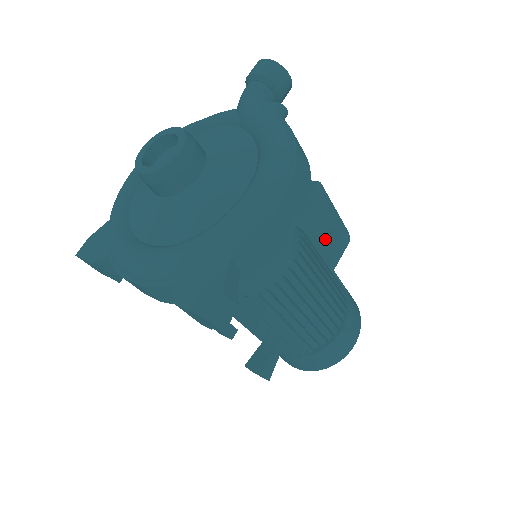
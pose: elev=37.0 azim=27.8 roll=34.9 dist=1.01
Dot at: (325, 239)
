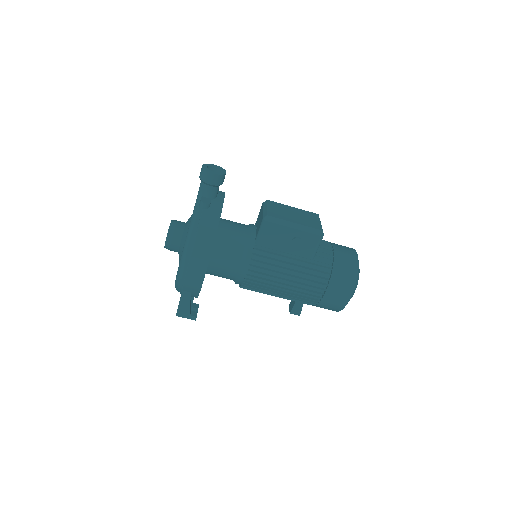
Dot at: (290, 244)
